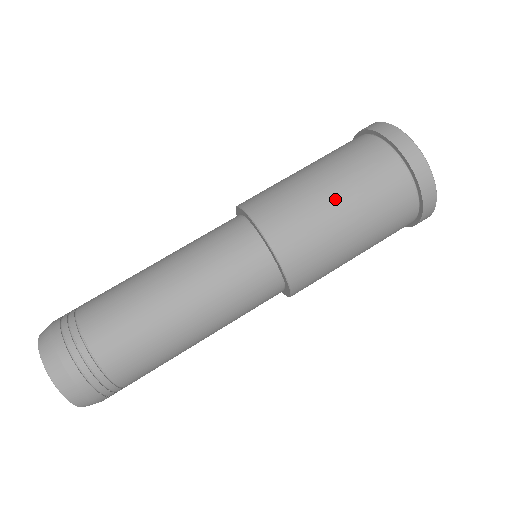
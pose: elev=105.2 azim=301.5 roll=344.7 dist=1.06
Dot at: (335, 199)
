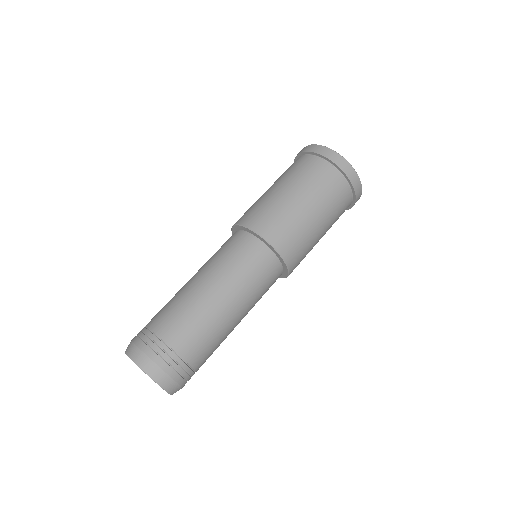
Dot at: (281, 190)
